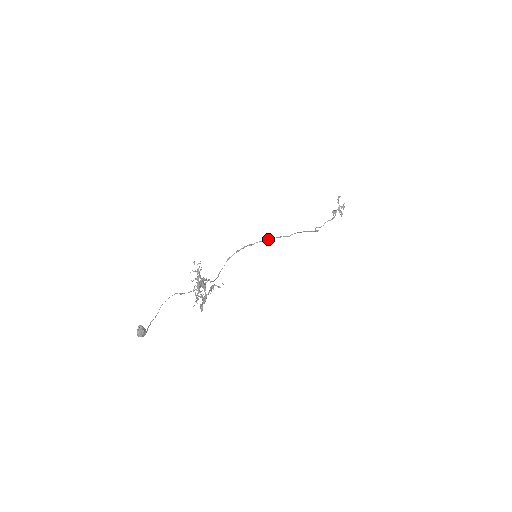
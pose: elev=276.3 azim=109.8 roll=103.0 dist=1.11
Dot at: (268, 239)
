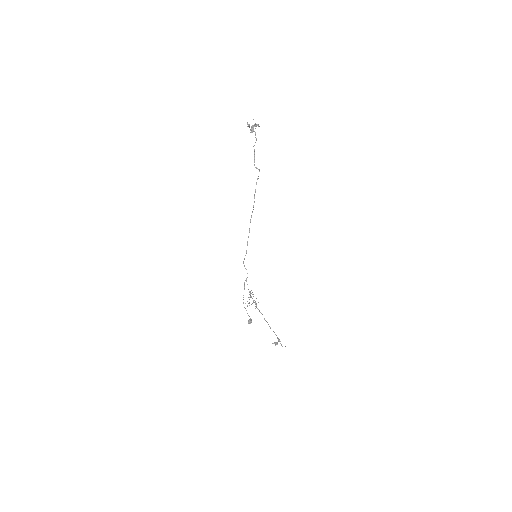
Dot at: occluded
